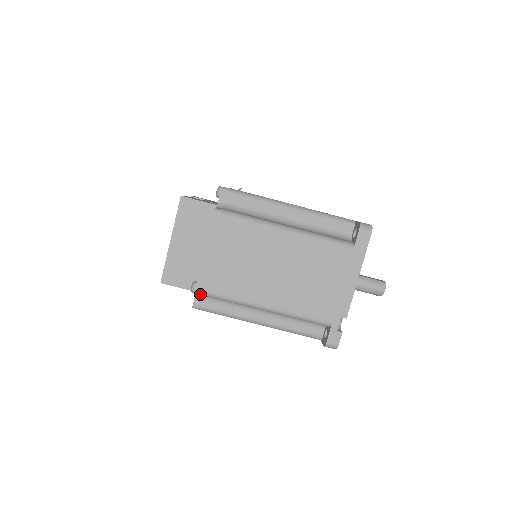
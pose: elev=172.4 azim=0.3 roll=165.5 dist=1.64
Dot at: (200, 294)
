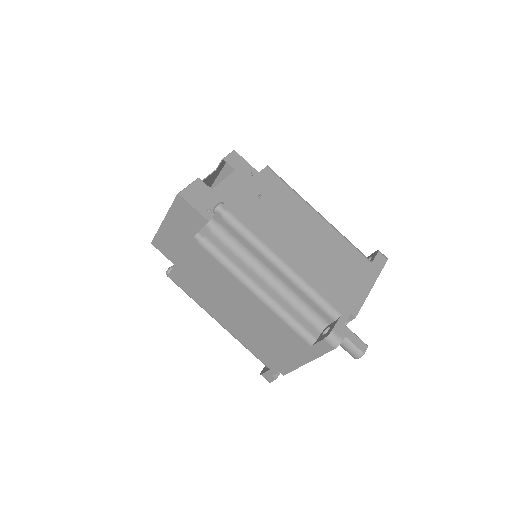
Dot at: (172, 280)
